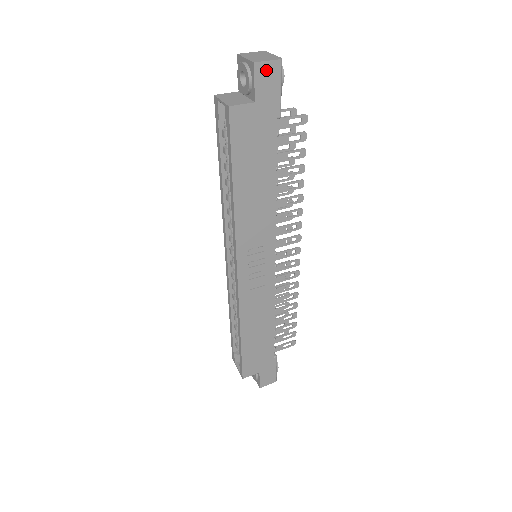
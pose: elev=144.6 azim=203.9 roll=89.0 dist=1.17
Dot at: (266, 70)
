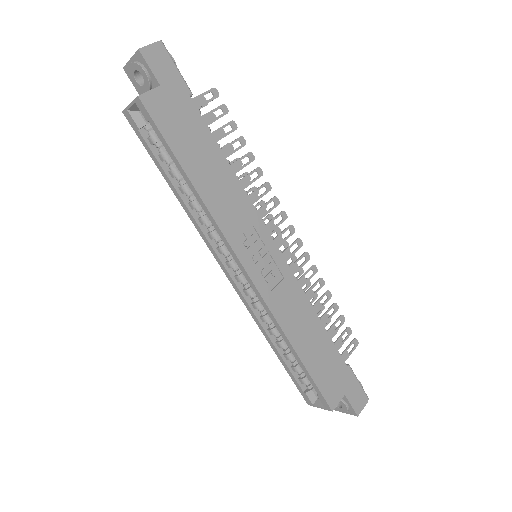
Dot at: (153, 53)
